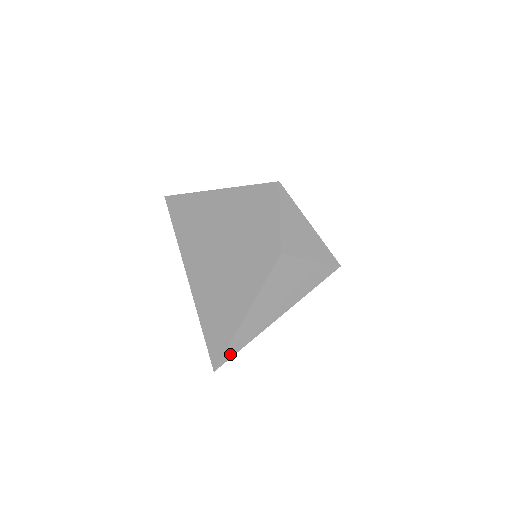
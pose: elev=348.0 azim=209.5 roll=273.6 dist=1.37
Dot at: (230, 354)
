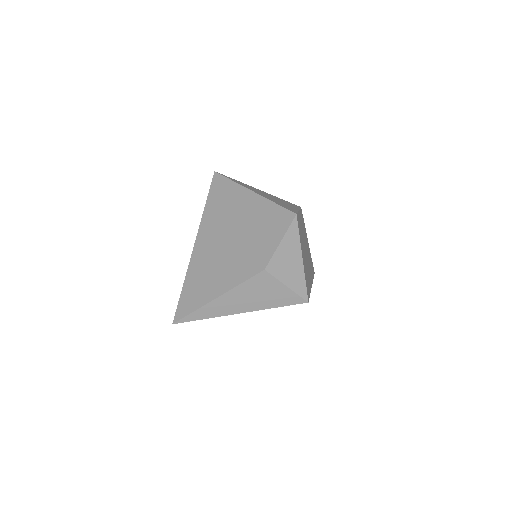
Dot at: (190, 319)
